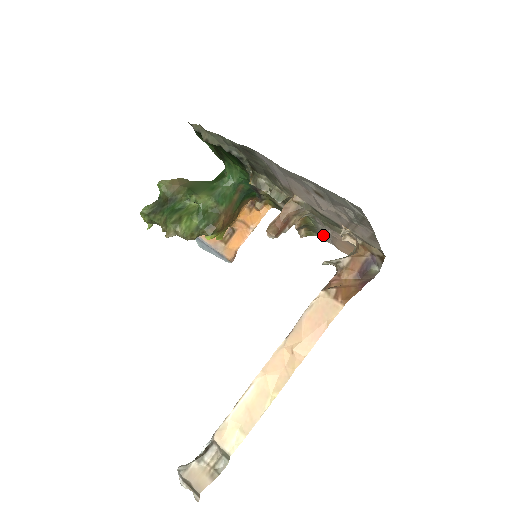
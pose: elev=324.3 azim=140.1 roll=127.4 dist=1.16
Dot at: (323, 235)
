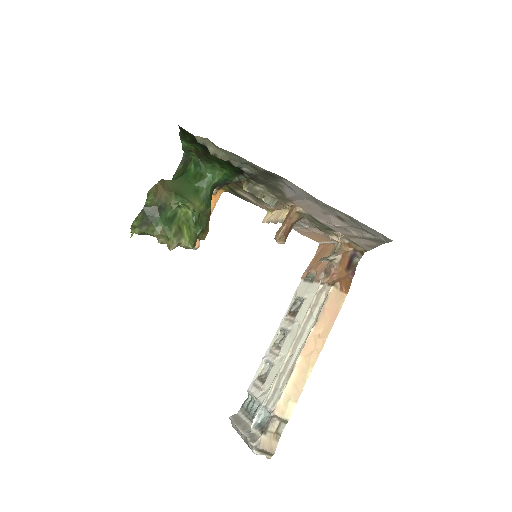
Dot at: occluded
